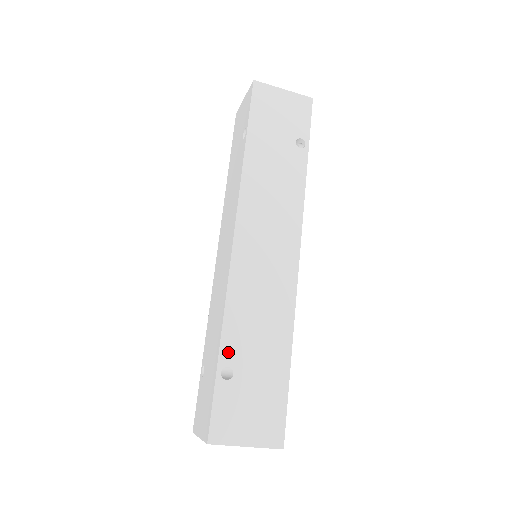
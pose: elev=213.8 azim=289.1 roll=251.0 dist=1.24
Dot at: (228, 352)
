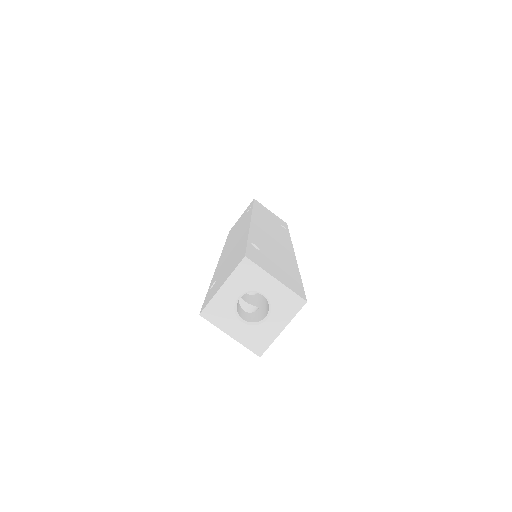
Dot at: (254, 241)
